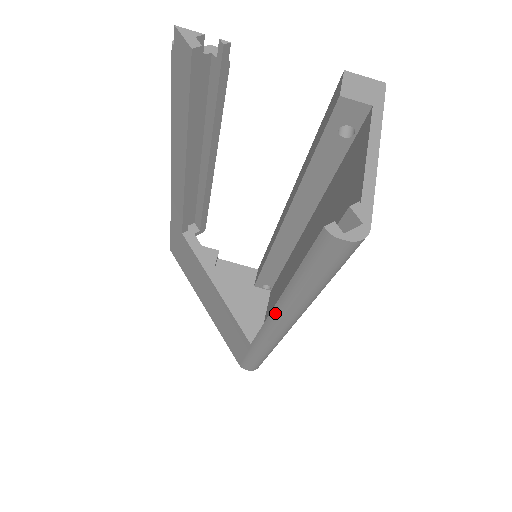
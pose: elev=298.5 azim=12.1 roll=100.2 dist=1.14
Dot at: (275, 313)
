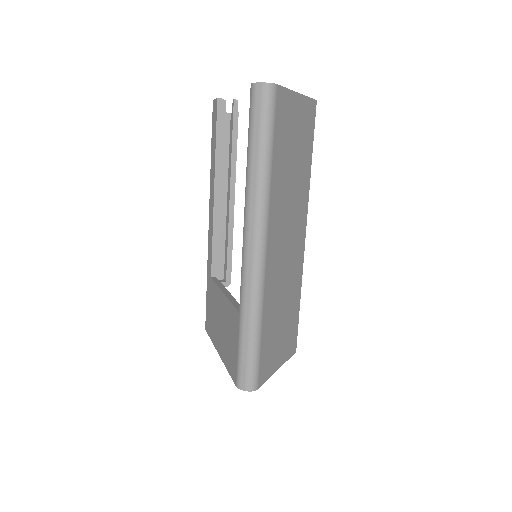
Dot at: (245, 218)
